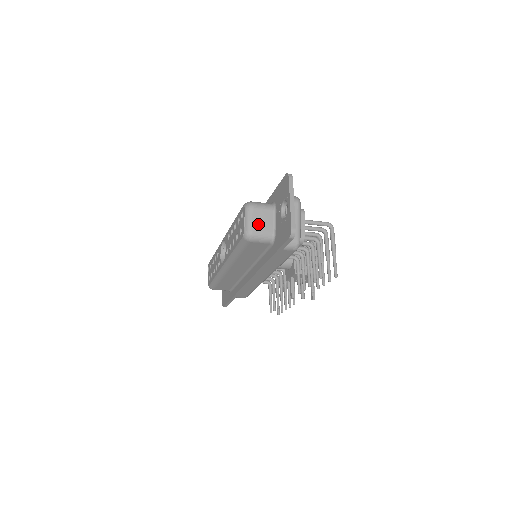
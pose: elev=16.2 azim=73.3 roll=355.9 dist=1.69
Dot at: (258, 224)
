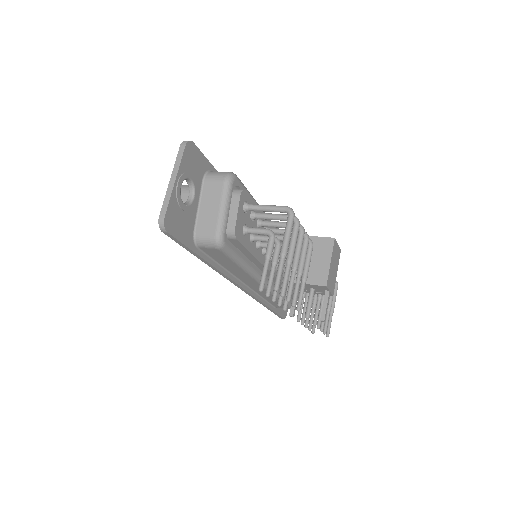
Dot at: occluded
